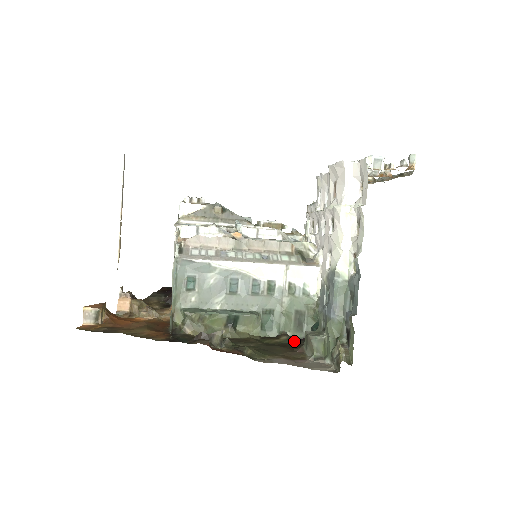
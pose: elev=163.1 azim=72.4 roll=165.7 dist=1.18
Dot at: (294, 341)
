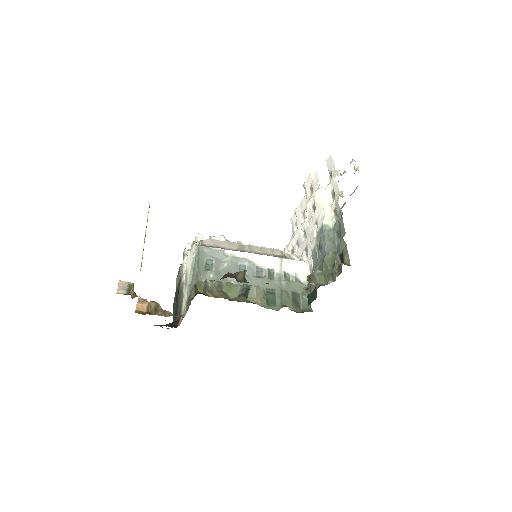
Dot at: occluded
